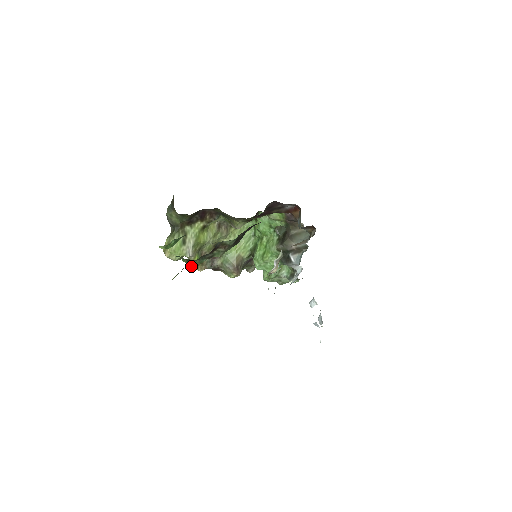
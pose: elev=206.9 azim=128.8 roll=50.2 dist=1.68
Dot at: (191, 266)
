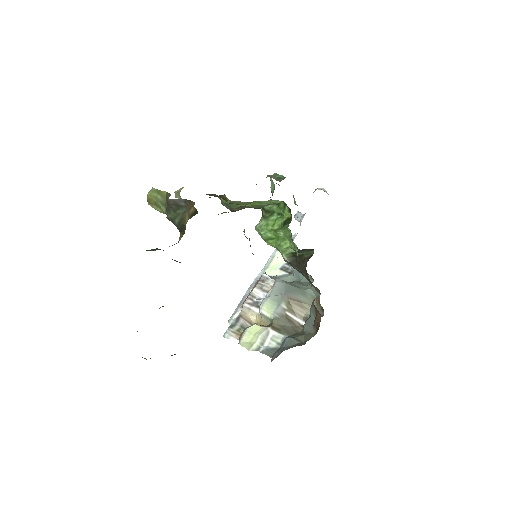
Dot at: occluded
